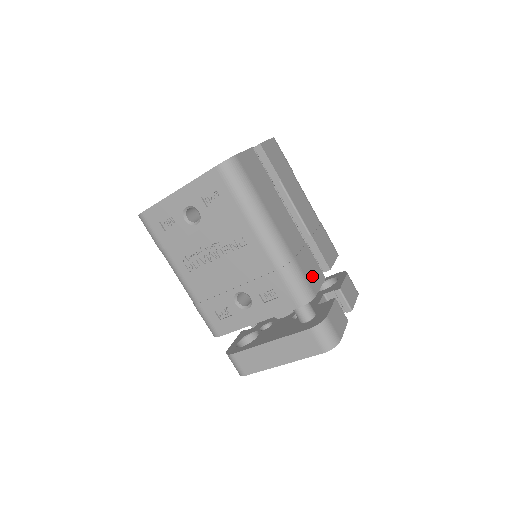
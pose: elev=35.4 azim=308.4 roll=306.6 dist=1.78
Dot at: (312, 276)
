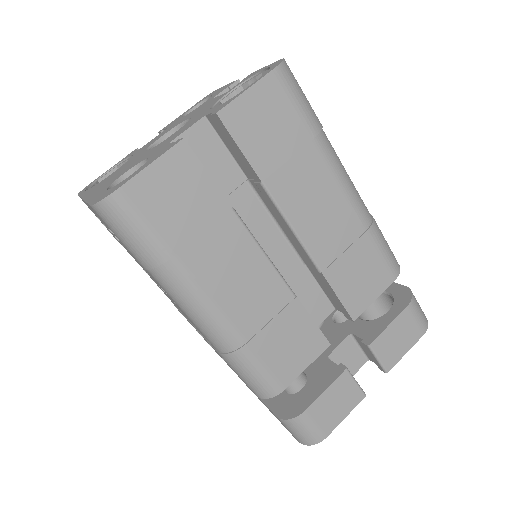
Dot at: (288, 357)
